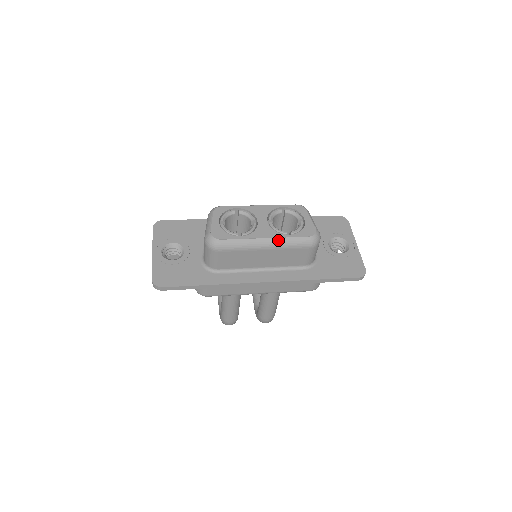
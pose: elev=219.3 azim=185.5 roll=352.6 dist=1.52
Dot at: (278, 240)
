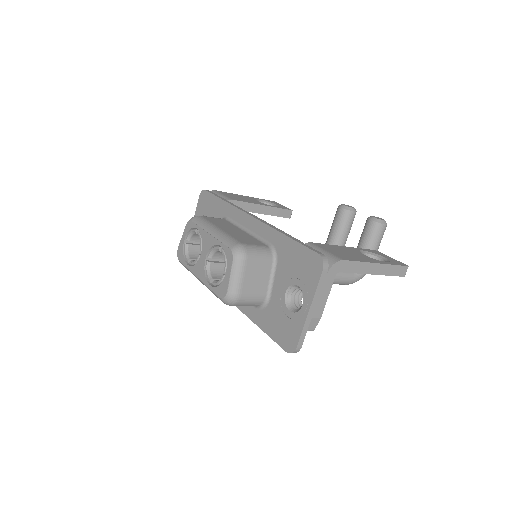
Dot at: occluded
